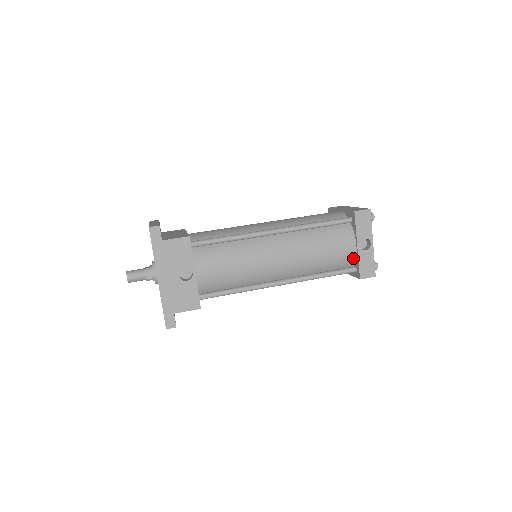
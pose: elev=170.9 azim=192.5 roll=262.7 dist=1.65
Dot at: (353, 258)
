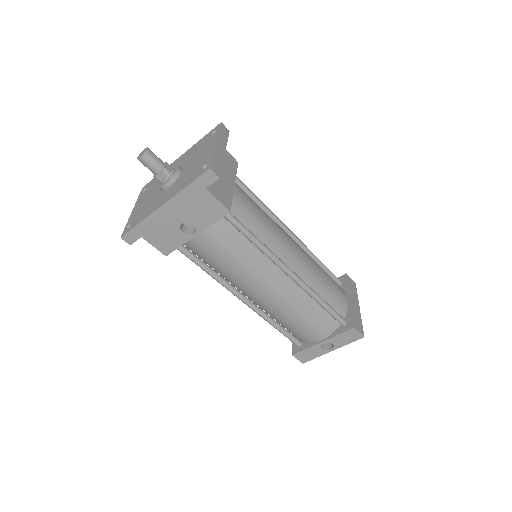
Dot at: (308, 341)
